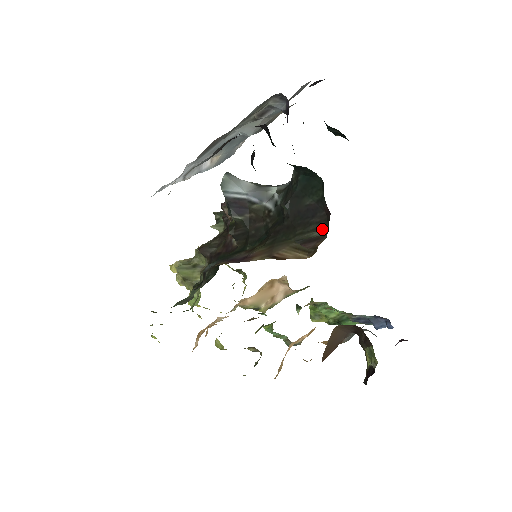
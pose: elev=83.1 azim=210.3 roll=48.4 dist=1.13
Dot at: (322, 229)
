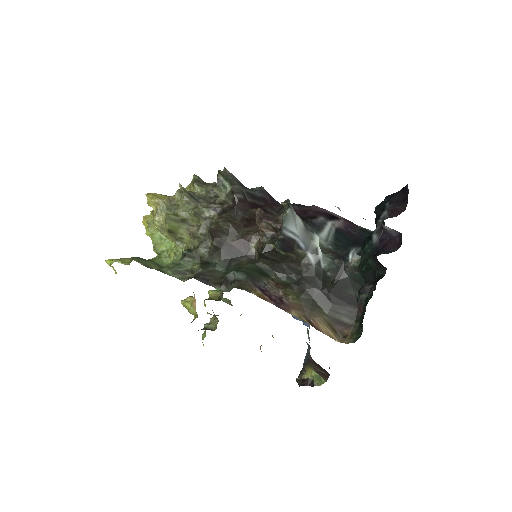
Dot at: (351, 319)
